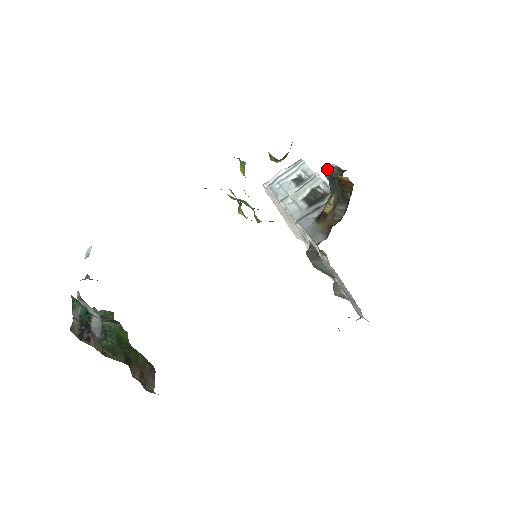
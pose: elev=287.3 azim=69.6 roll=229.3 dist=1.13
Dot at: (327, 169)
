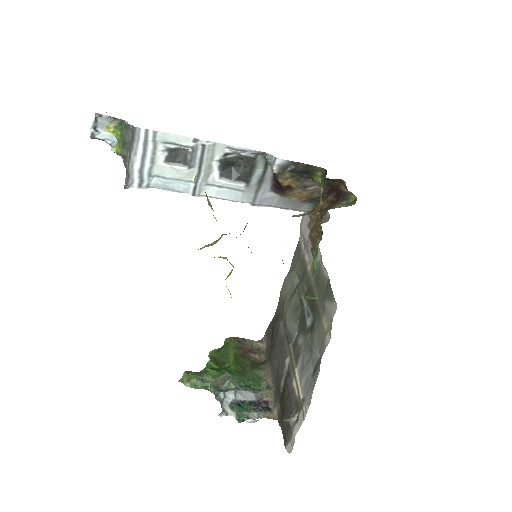
Dot at: (281, 172)
